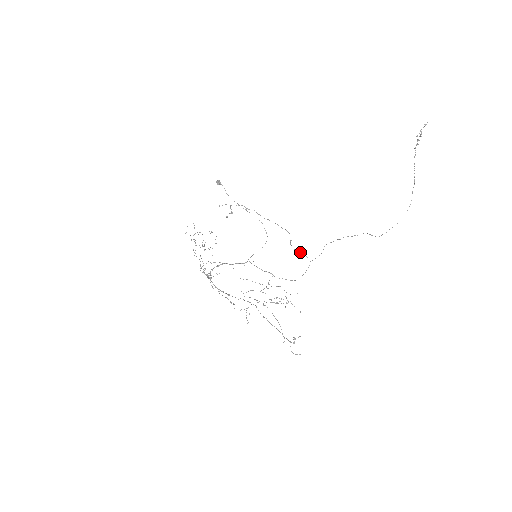
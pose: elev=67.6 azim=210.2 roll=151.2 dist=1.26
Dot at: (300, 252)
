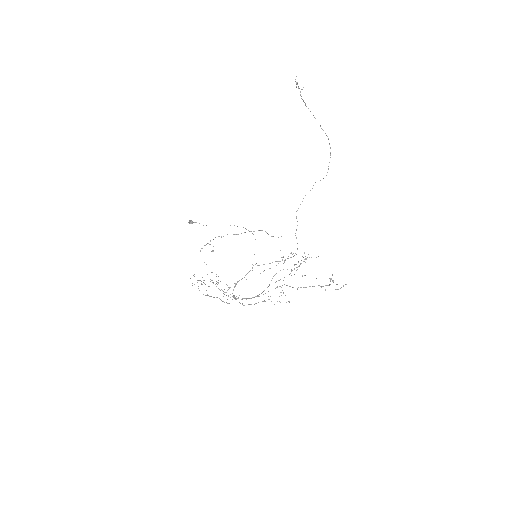
Dot at: occluded
